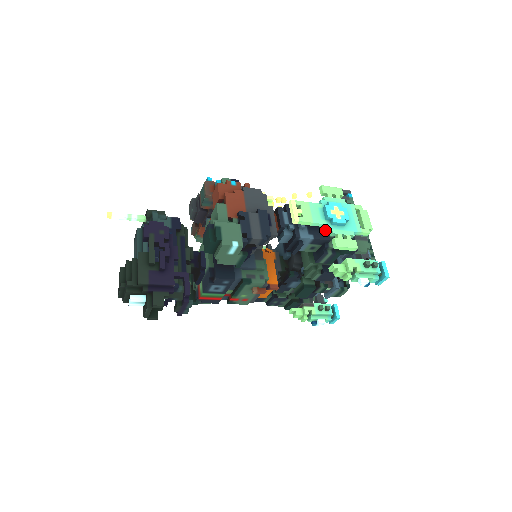
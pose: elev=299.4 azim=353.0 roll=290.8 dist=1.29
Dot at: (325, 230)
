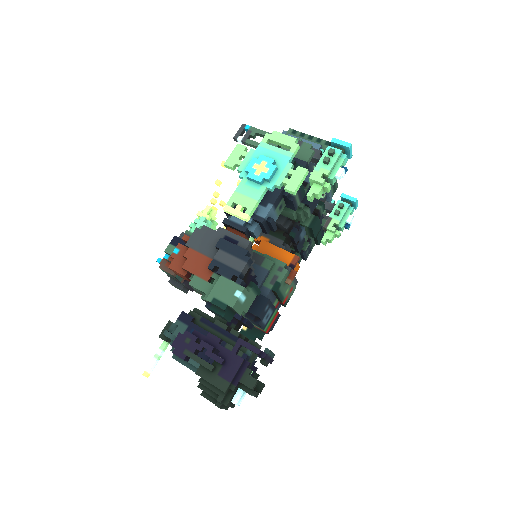
Dot at: occluded
